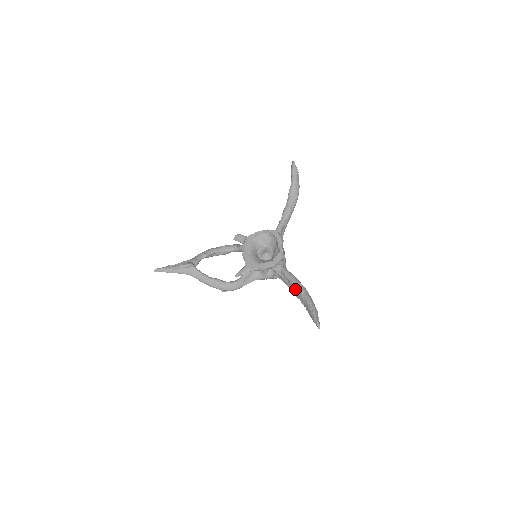
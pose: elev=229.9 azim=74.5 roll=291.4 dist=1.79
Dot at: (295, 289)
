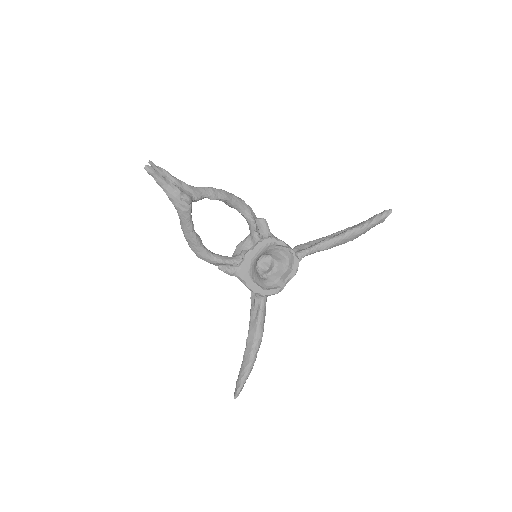
Dot at: (253, 335)
